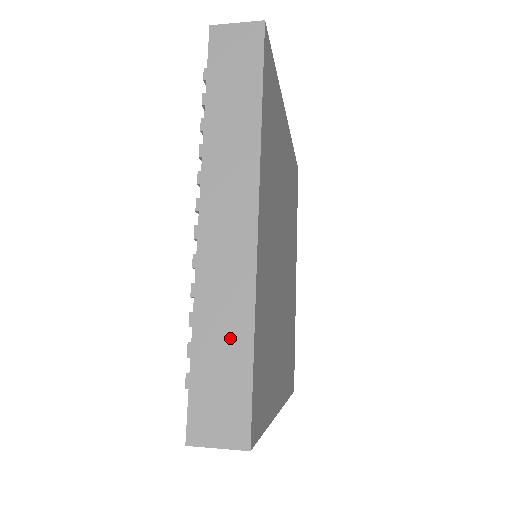
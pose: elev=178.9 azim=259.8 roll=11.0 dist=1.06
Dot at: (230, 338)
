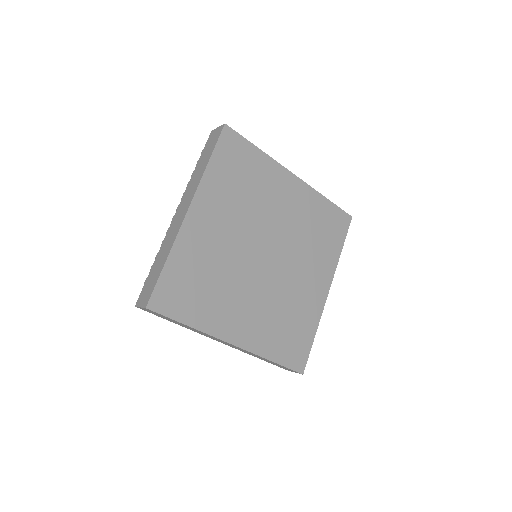
Dot at: (161, 262)
